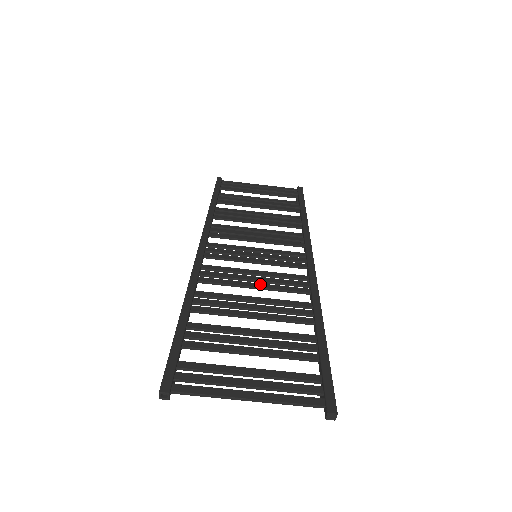
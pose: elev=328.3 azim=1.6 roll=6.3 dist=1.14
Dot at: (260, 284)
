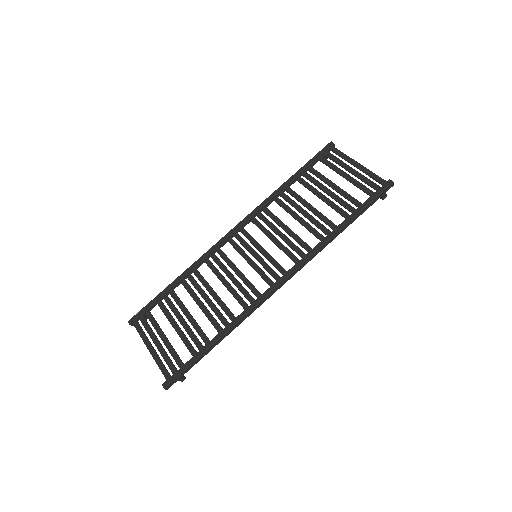
Dot at: (228, 284)
